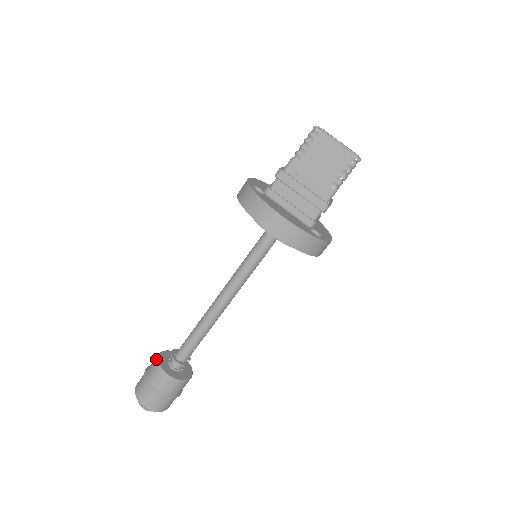
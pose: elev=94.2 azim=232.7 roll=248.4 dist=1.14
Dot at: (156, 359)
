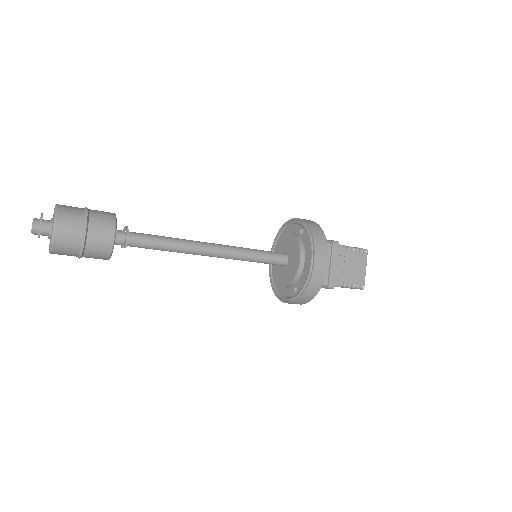
Dot at: (115, 214)
